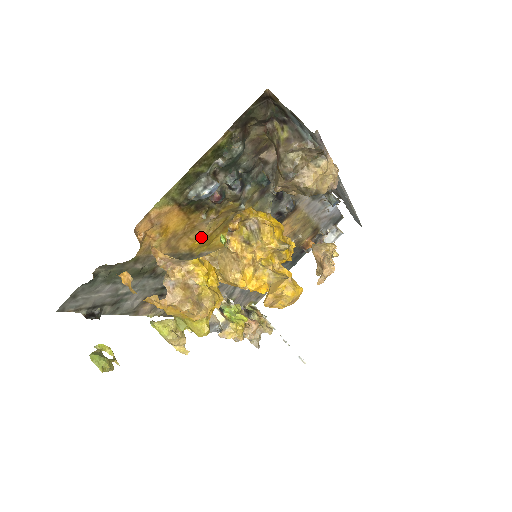
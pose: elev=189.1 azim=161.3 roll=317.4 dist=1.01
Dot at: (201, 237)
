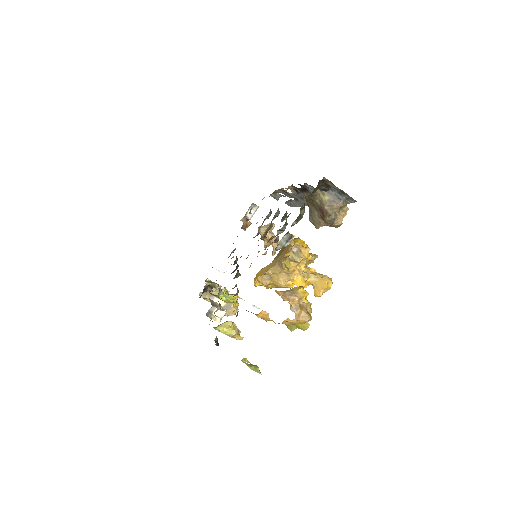
Dot at: (251, 263)
